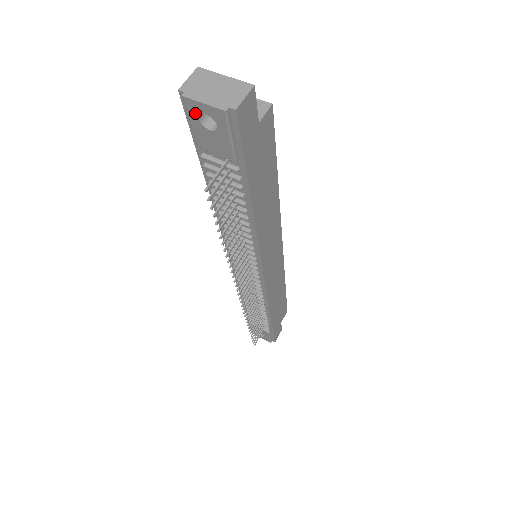
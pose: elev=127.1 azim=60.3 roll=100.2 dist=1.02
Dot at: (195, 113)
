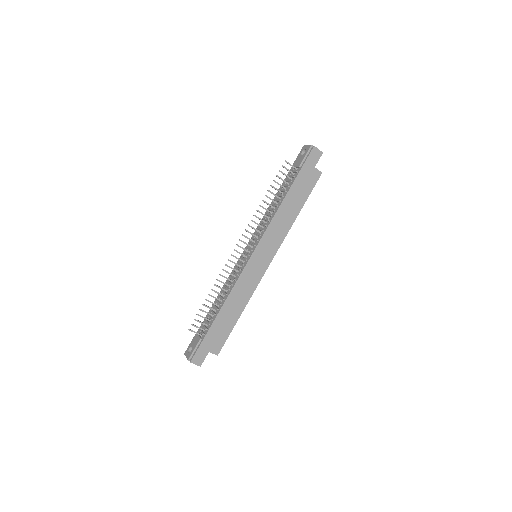
Dot at: (302, 150)
